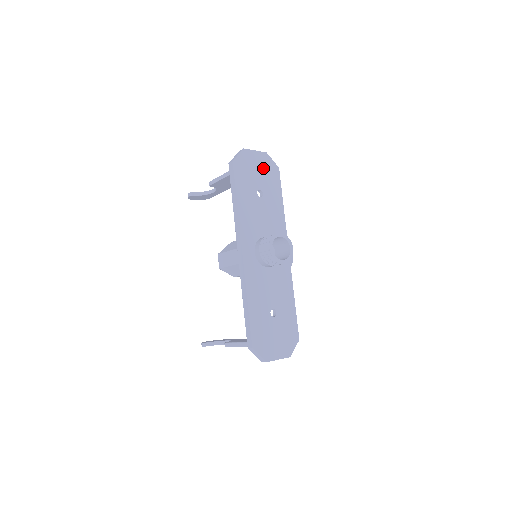
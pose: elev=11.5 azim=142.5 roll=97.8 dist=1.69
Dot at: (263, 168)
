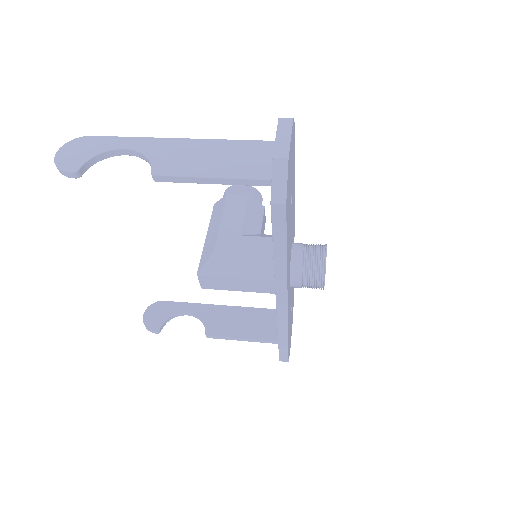
Dot at: (292, 155)
